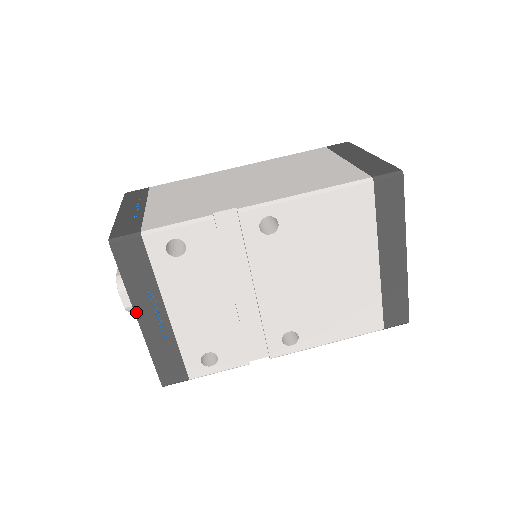
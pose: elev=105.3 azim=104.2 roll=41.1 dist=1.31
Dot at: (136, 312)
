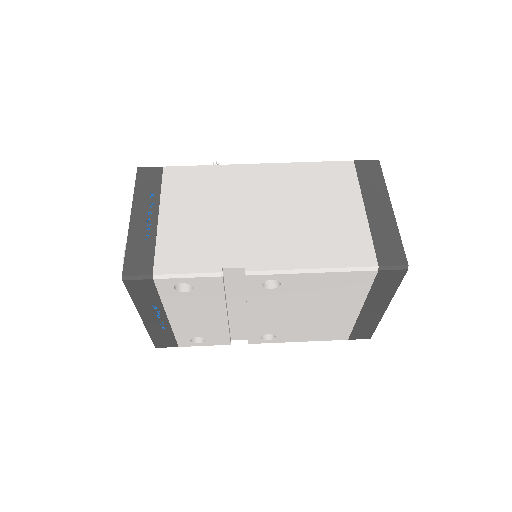
Dot at: (141, 315)
